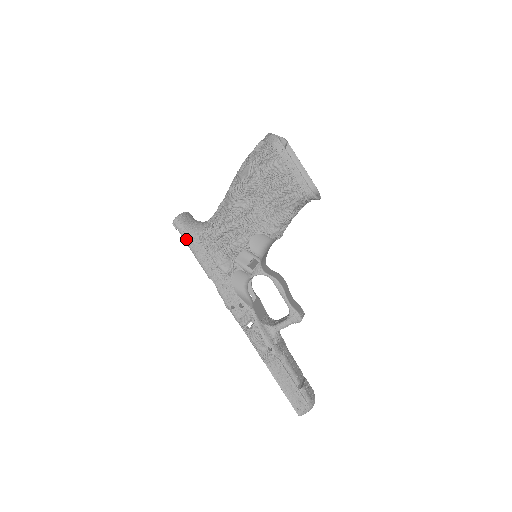
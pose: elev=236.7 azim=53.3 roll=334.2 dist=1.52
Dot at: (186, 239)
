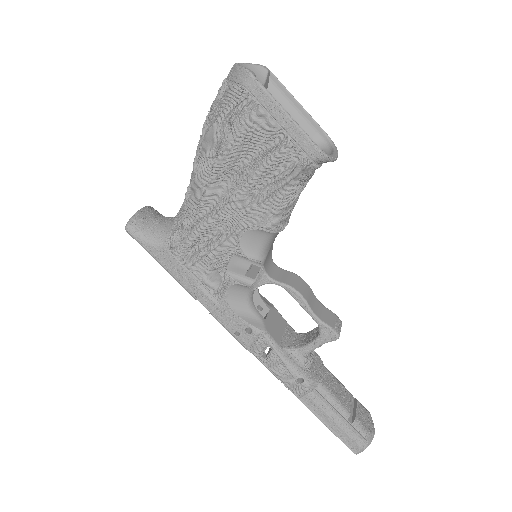
Dot at: (149, 251)
